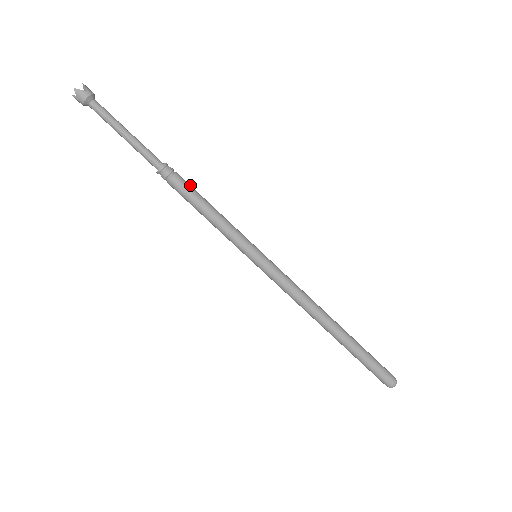
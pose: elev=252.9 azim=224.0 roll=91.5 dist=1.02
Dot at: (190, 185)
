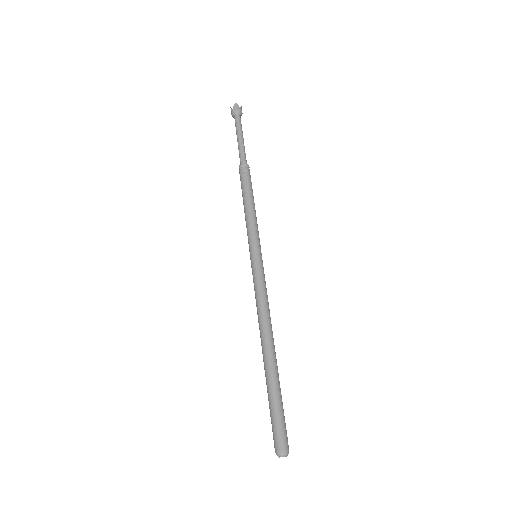
Dot at: occluded
